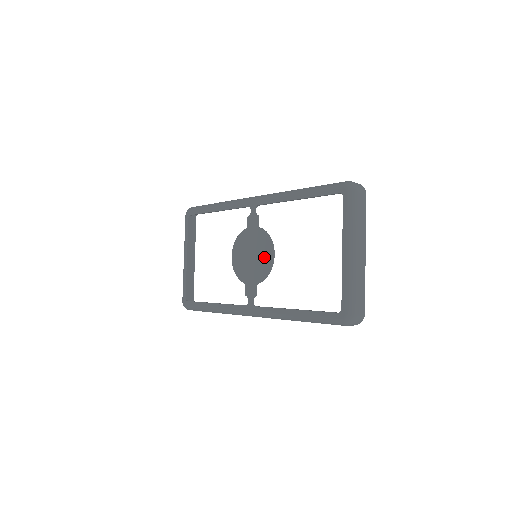
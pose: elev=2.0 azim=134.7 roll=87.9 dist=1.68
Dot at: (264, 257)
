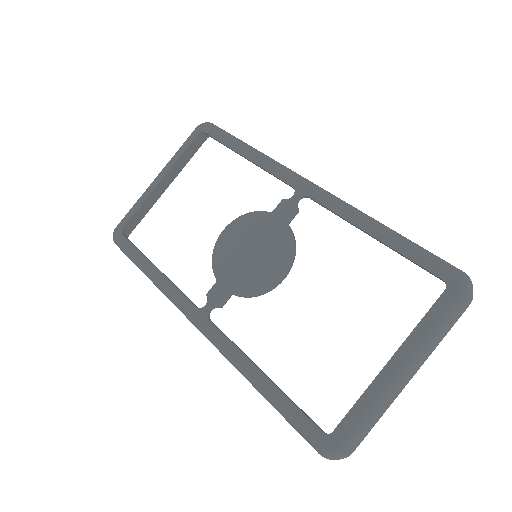
Dot at: (269, 269)
